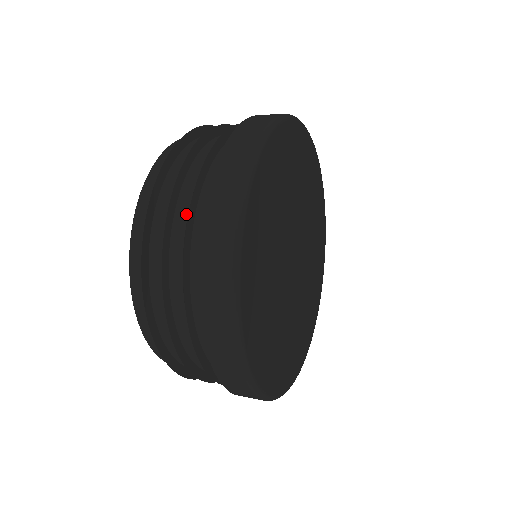
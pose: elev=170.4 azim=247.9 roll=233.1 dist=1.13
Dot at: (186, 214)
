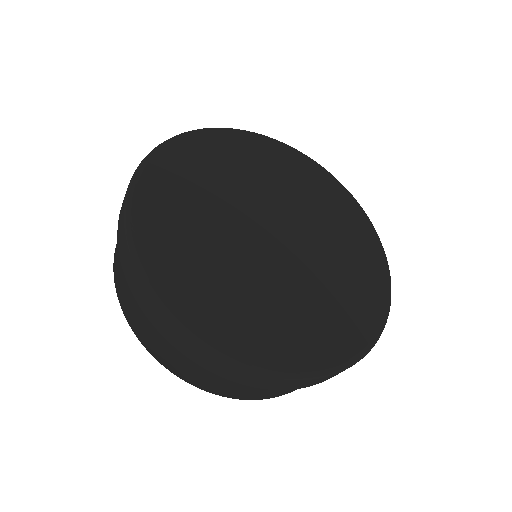
Dot at: occluded
